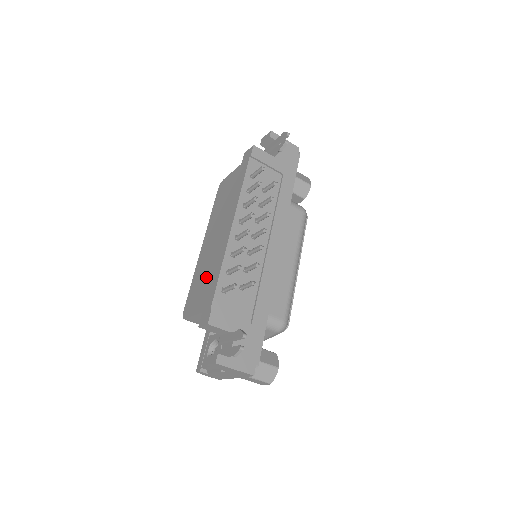
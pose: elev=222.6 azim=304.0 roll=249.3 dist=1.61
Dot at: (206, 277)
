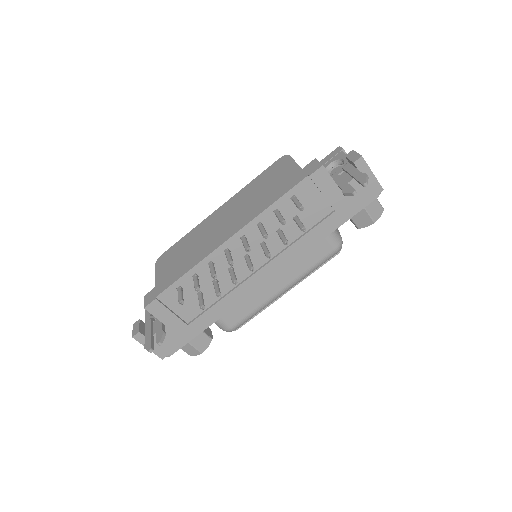
Dot at: (186, 254)
